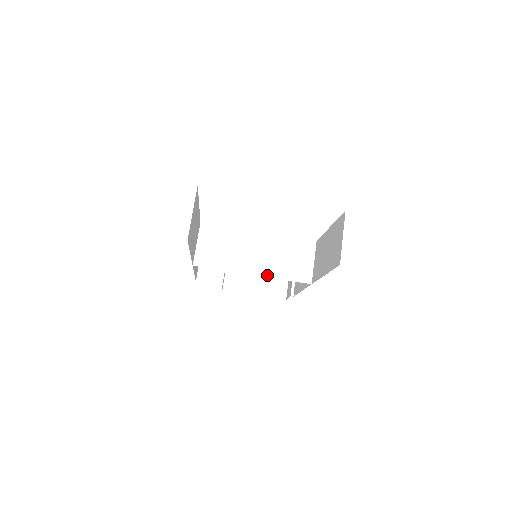
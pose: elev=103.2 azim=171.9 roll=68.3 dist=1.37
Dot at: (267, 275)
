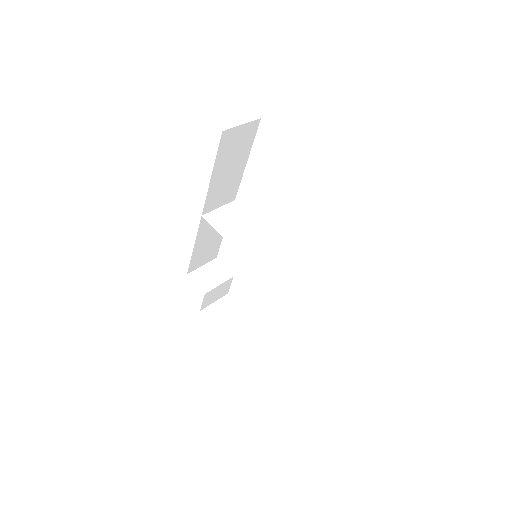
Dot at: (253, 266)
